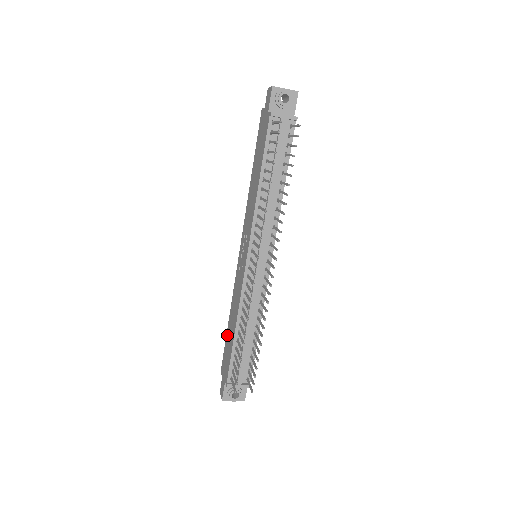
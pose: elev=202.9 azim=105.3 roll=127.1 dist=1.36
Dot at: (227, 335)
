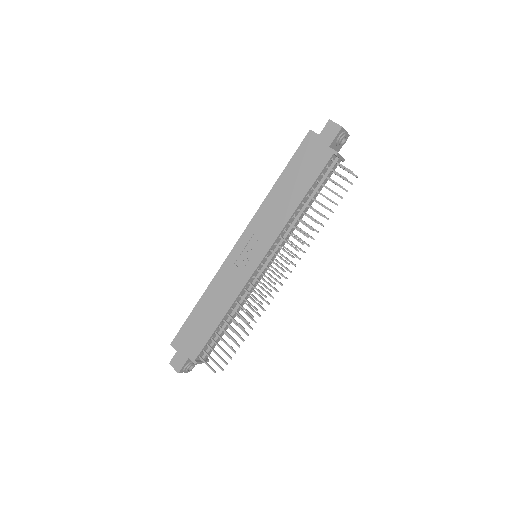
Dot at: (194, 315)
